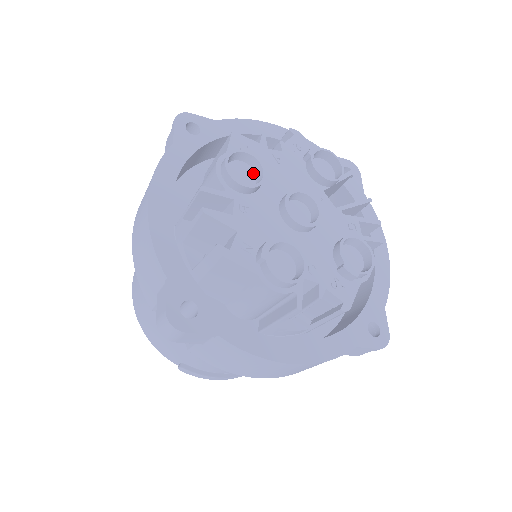
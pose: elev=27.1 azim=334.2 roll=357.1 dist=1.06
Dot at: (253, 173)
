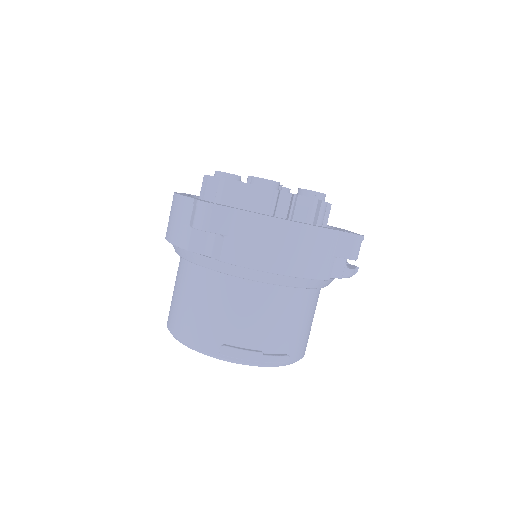
Dot at: occluded
